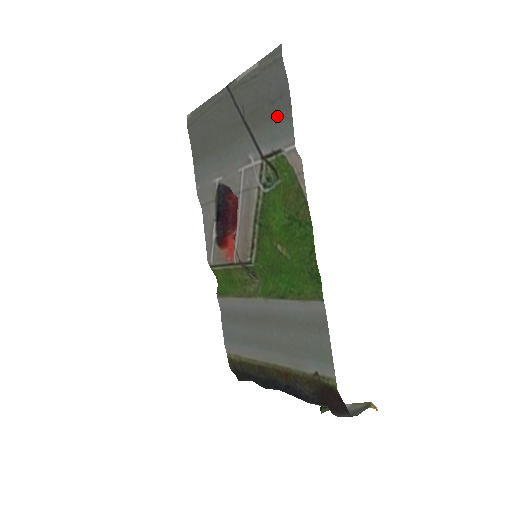
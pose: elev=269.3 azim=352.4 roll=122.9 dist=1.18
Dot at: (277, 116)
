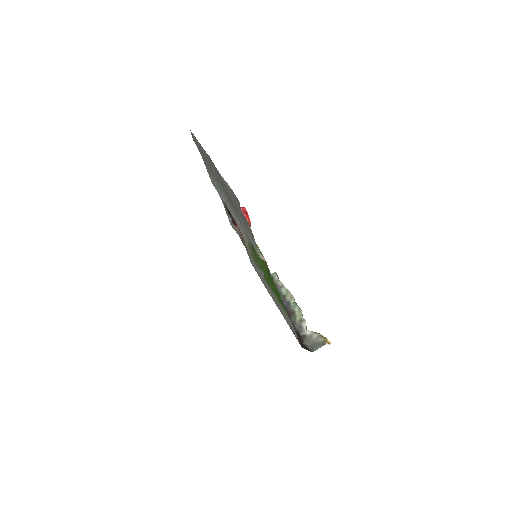
Dot at: (247, 229)
